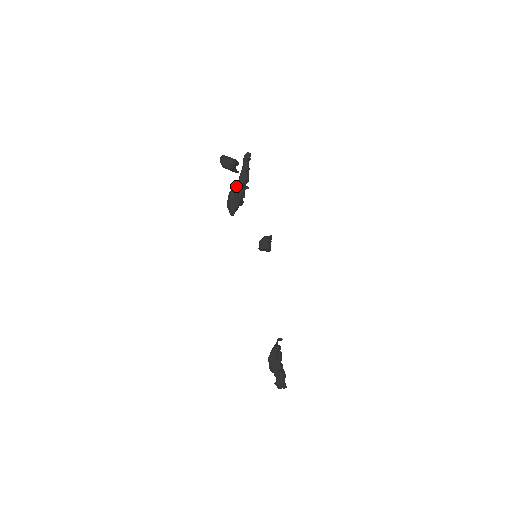
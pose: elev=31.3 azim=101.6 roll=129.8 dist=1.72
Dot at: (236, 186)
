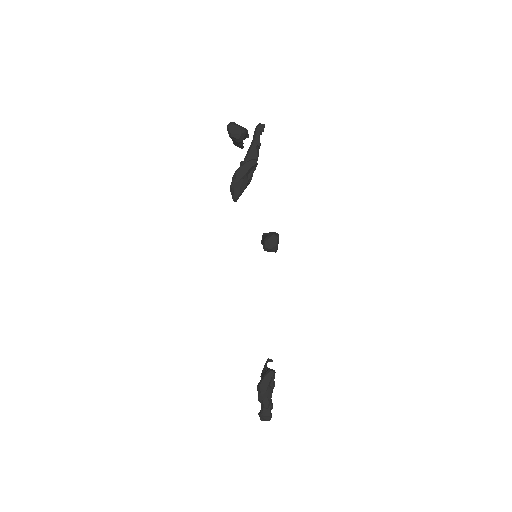
Dot at: (246, 164)
